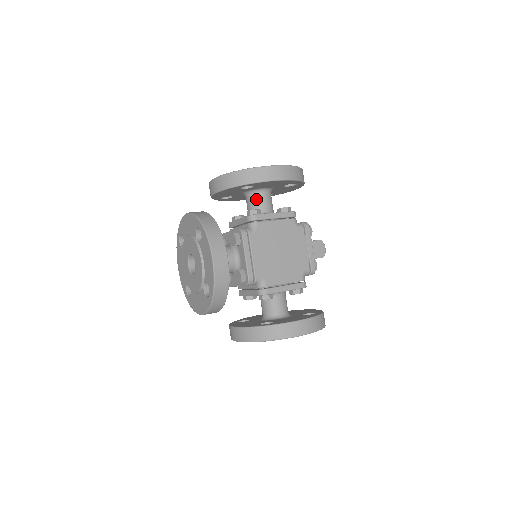
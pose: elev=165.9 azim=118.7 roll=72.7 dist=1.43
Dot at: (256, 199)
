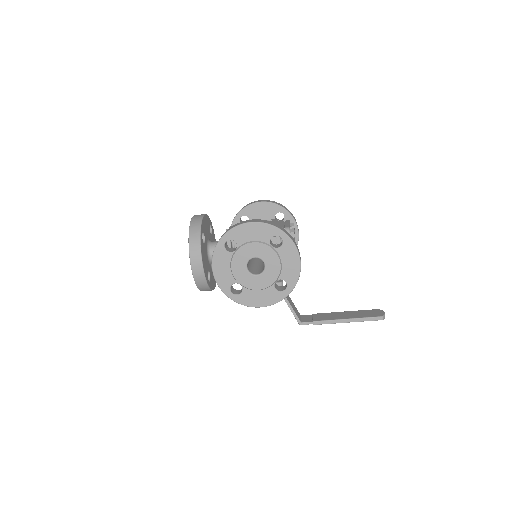
Dot at: occluded
